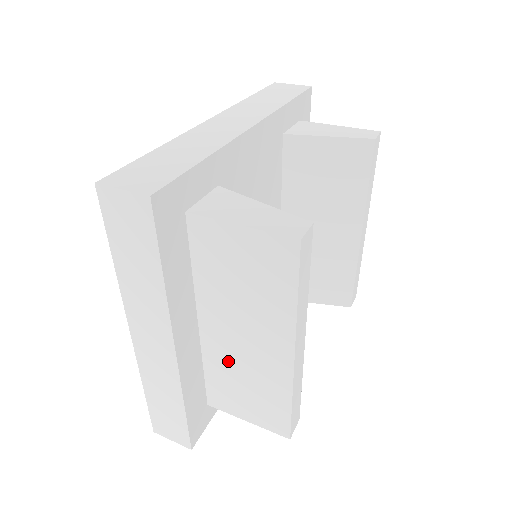
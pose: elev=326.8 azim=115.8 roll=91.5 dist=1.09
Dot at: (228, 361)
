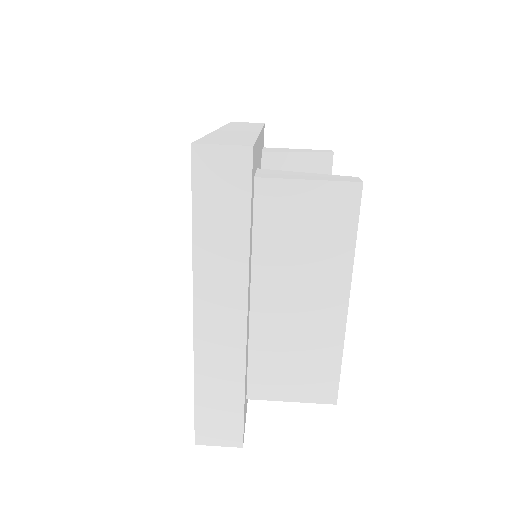
Dot at: (278, 332)
